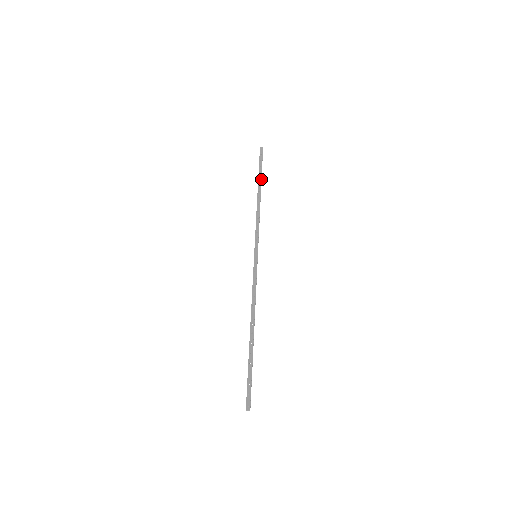
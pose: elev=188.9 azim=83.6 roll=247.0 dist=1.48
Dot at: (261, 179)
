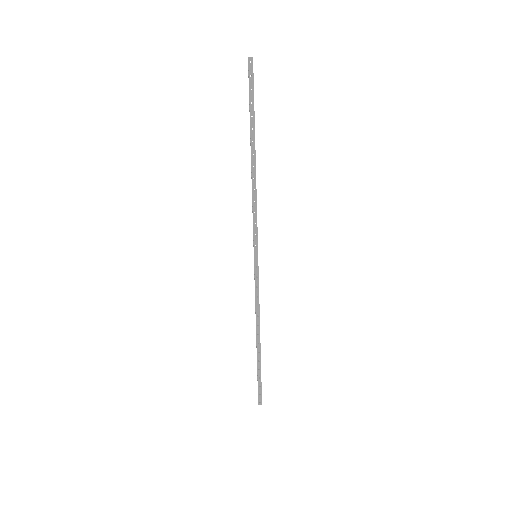
Dot at: (254, 128)
